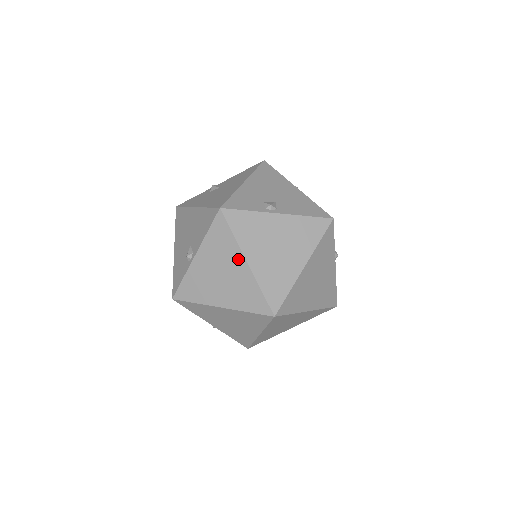
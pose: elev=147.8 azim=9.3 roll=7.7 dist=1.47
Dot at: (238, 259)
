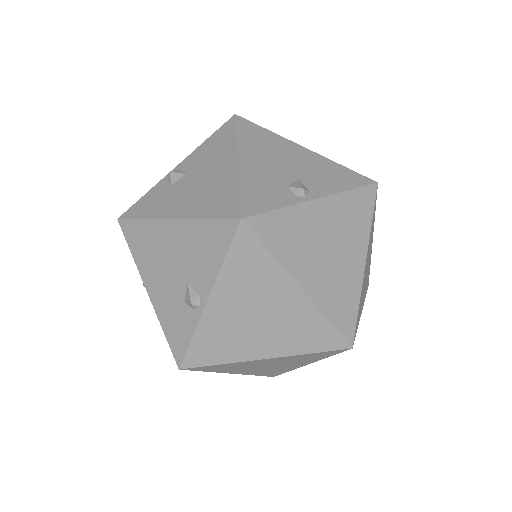
Dot at: (285, 287)
